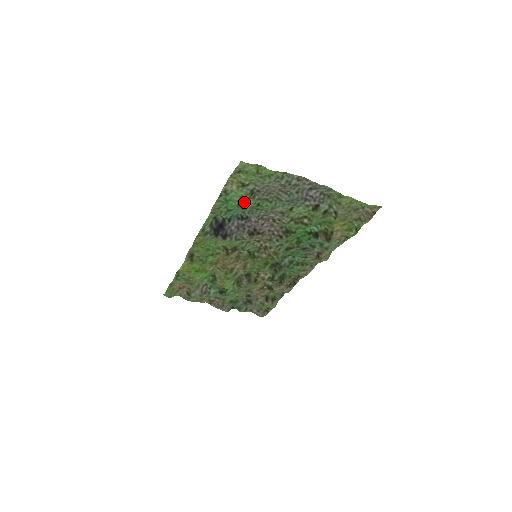
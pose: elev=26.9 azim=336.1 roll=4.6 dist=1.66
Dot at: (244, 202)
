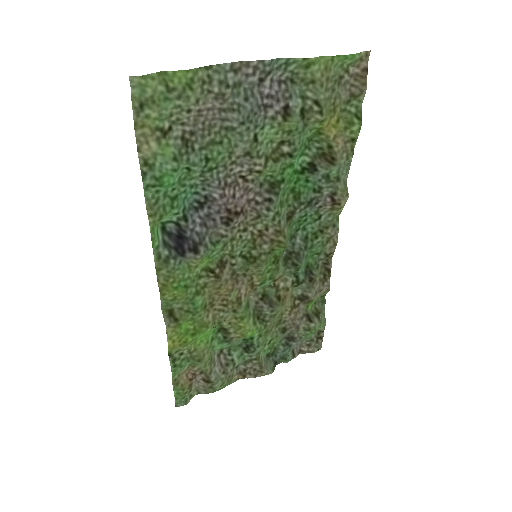
Dot at: (184, 168)
